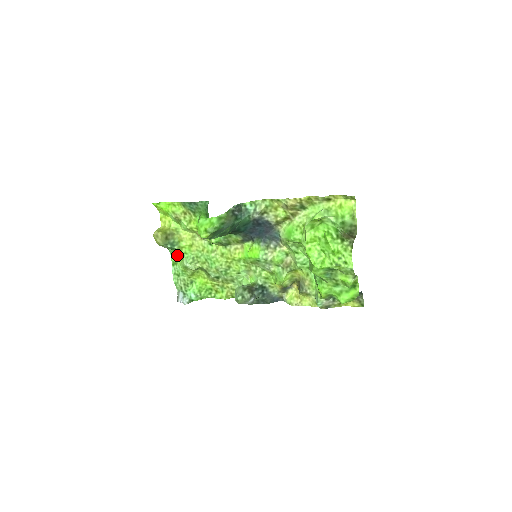
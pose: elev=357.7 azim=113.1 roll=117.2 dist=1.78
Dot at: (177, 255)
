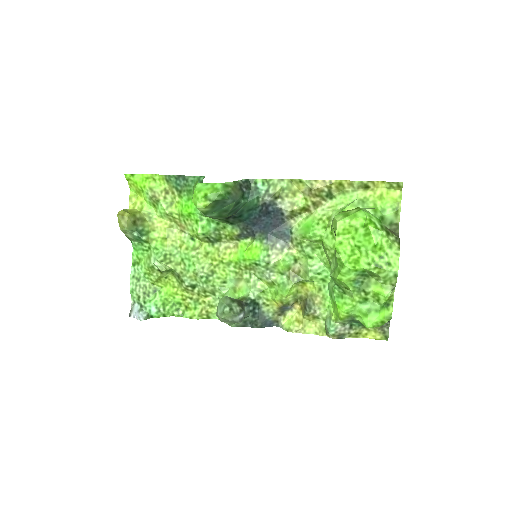
Dot at: (142, 250)
